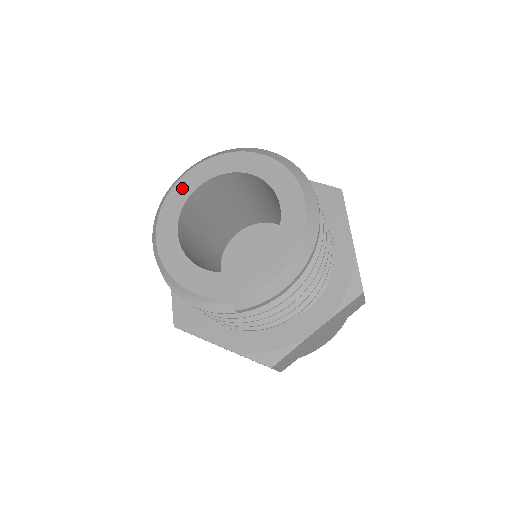
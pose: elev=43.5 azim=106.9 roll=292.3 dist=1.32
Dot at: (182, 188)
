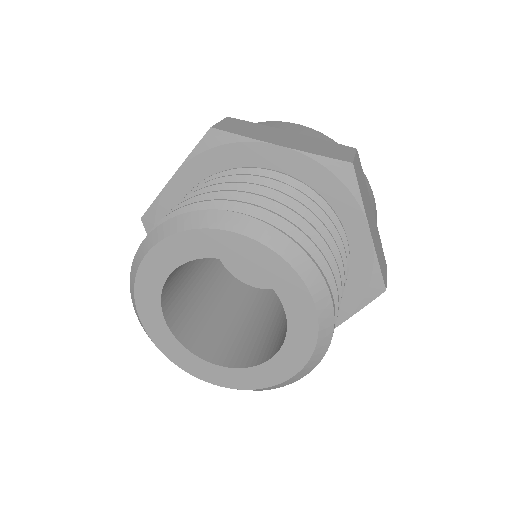
Dot at: (150, 274)
